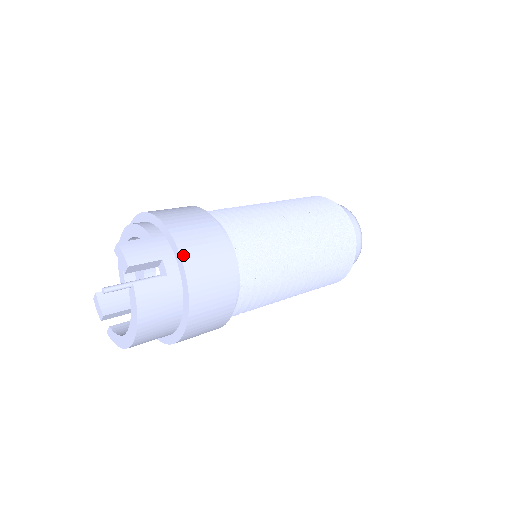
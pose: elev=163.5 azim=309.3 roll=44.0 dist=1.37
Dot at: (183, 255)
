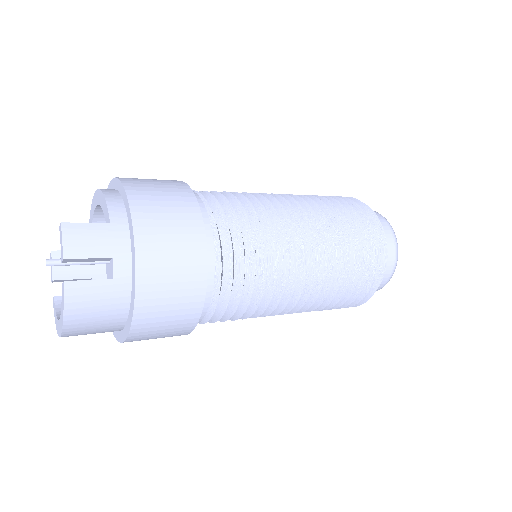
Dot at: (139, 260)
